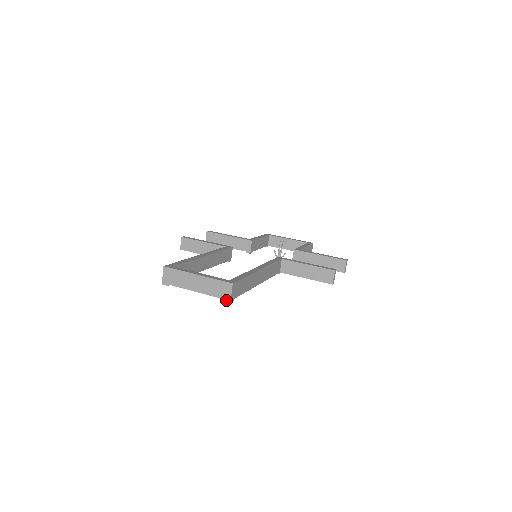
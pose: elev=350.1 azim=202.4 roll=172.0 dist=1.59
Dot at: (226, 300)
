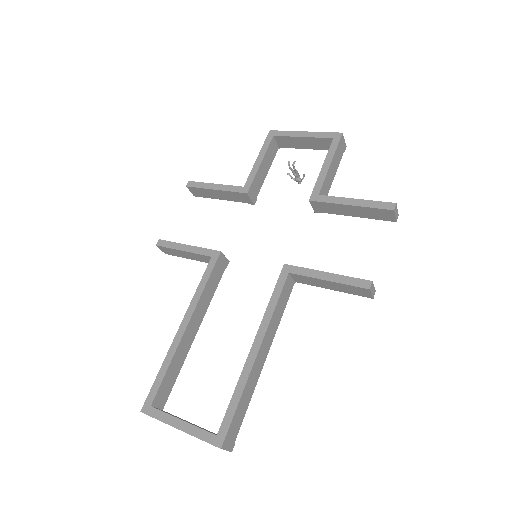
Dot at: occluded
